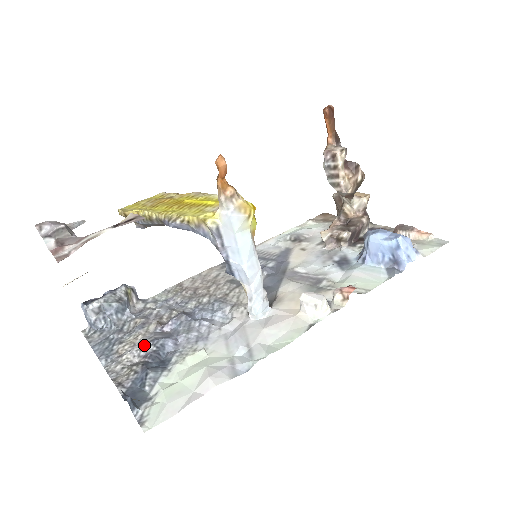
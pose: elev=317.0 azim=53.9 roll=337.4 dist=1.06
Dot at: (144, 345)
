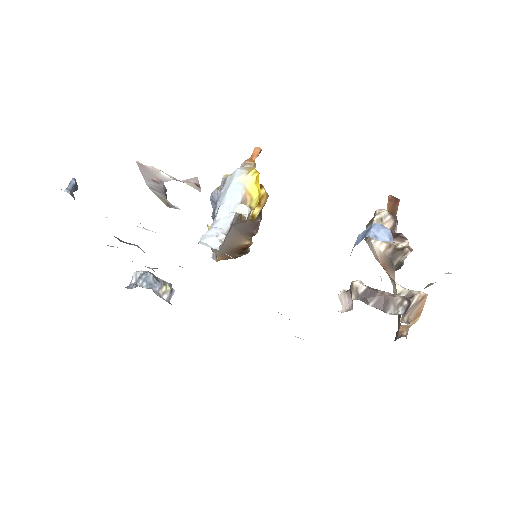
Dot at: occluded
